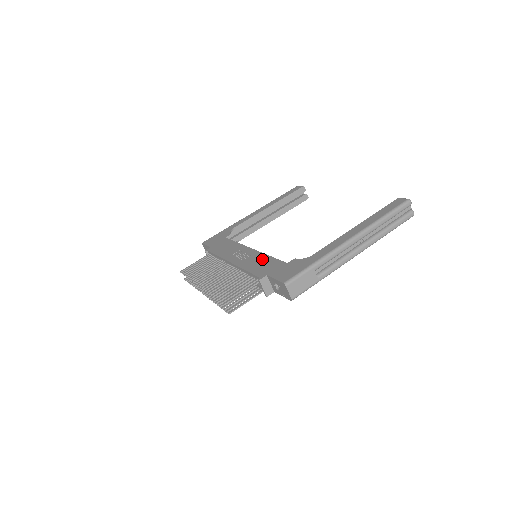
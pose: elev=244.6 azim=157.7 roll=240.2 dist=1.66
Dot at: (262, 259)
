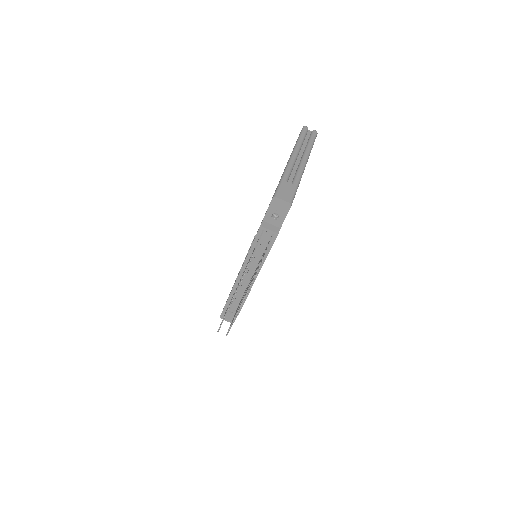
Dot at: occluded
